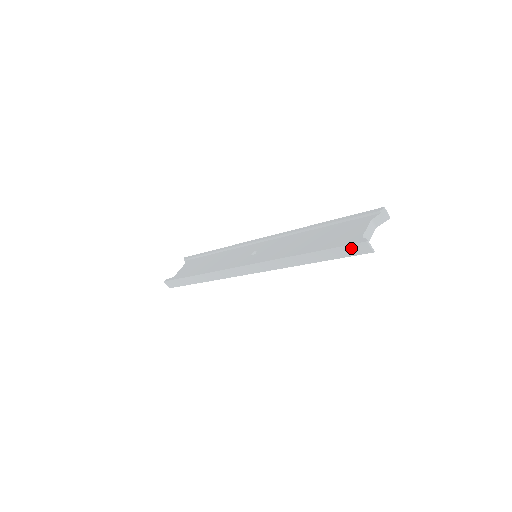
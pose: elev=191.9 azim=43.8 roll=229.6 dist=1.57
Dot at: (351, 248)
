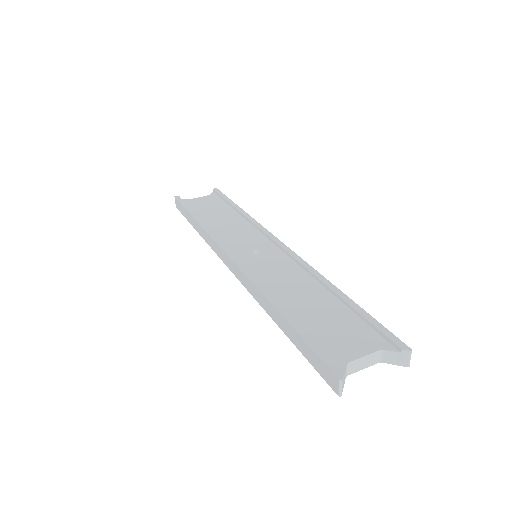
Dot at: (321, 364)
